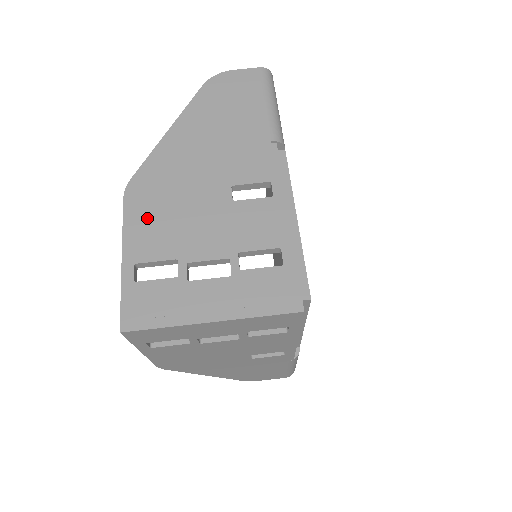
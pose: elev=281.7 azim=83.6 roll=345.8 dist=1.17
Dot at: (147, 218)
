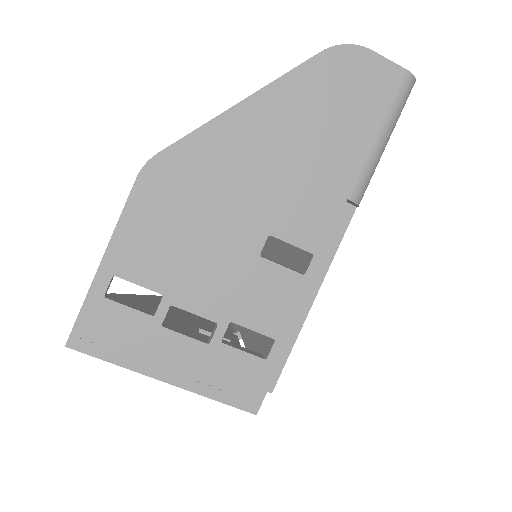
Dot at: (153, 223)
